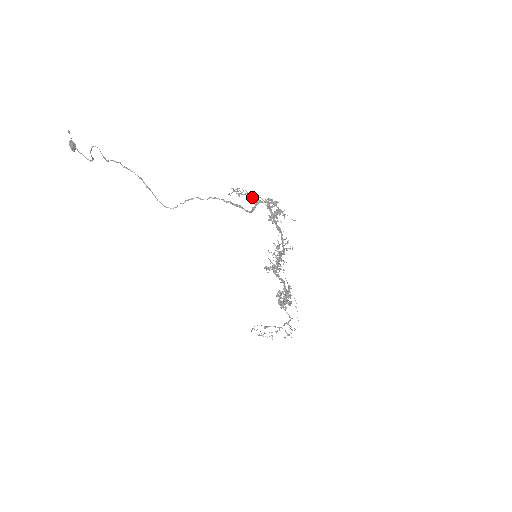
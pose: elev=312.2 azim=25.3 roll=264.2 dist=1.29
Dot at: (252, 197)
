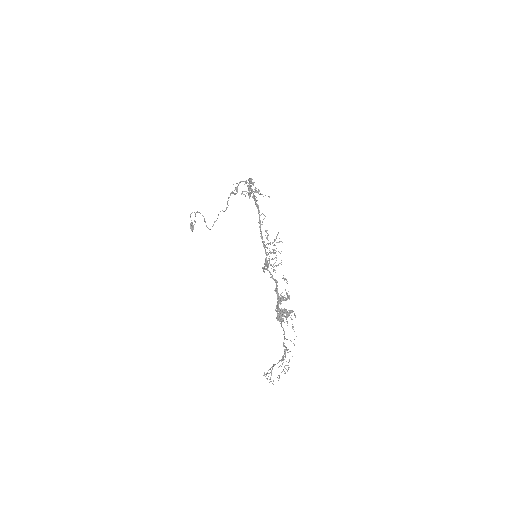
Dot at: (239, 182)
